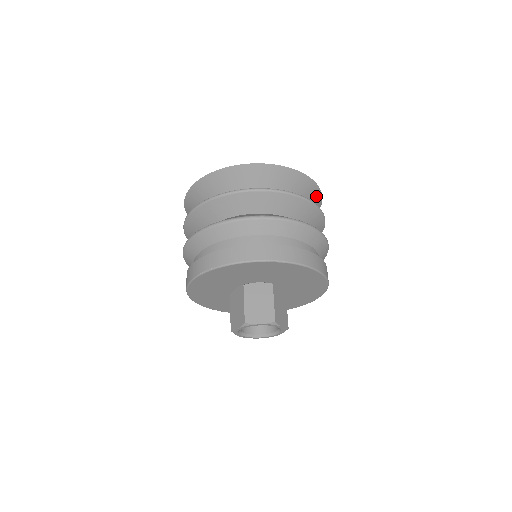
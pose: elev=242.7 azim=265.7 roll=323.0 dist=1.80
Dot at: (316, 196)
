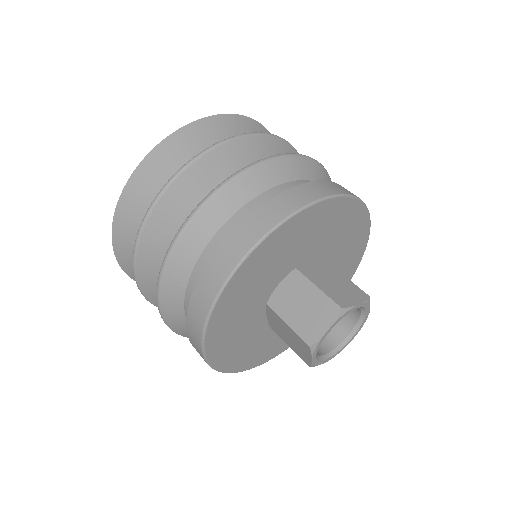
Dot at: (248, 127)
